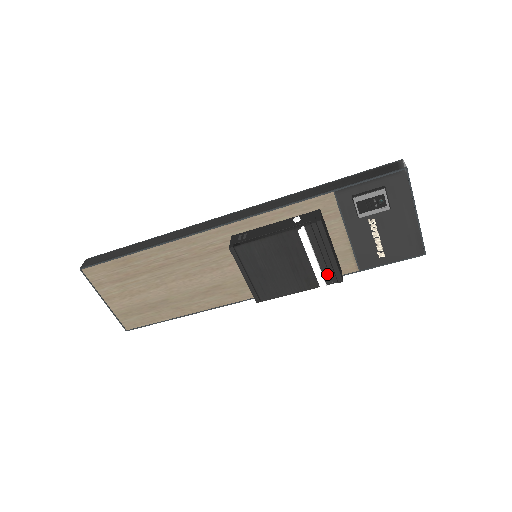
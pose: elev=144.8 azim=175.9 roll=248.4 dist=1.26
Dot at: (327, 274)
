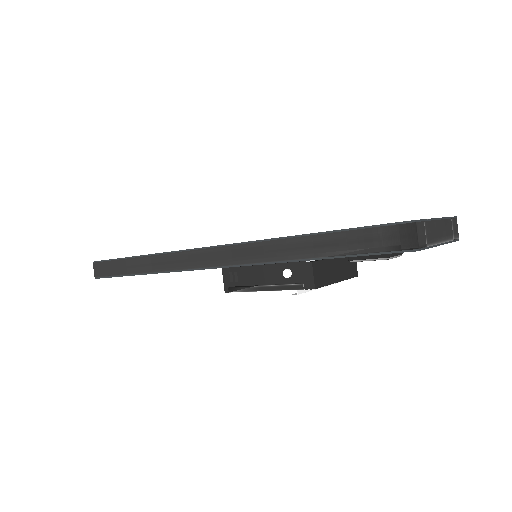
Dot at: occluded
